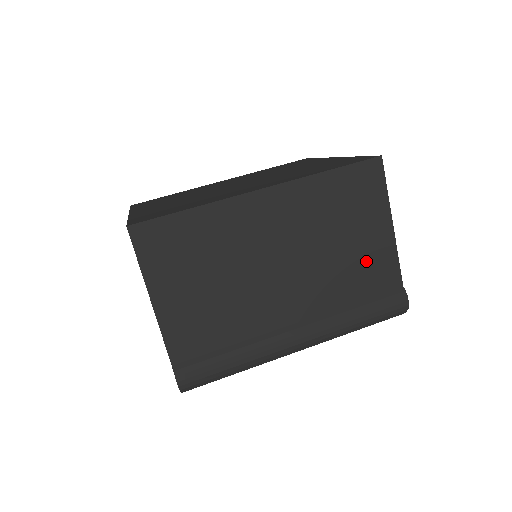
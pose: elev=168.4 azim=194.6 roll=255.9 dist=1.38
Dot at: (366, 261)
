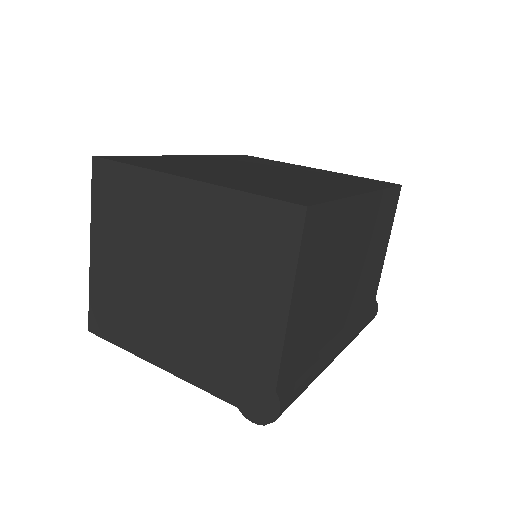
Dot at: (373, 275)
